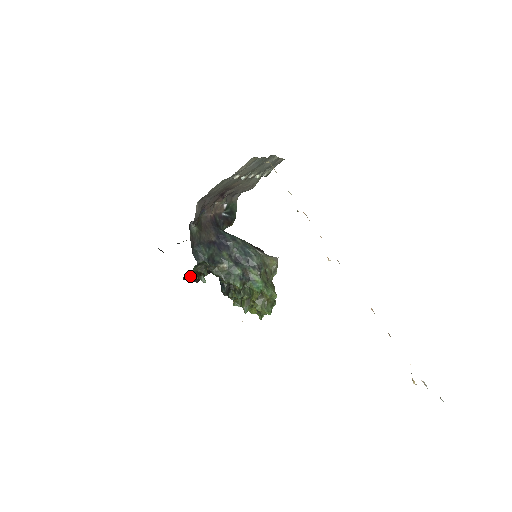
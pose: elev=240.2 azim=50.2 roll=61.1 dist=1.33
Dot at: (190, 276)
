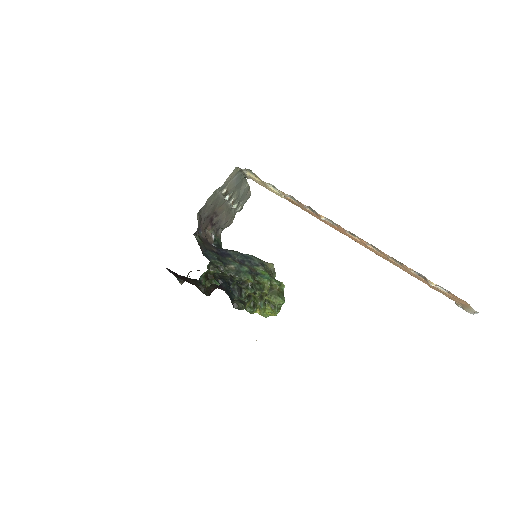
Dot at: (204, 279)
